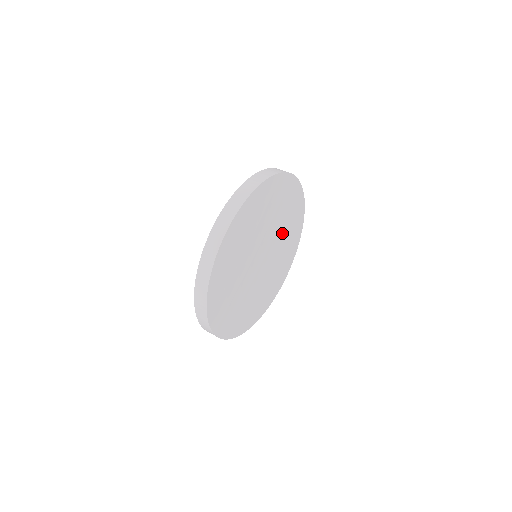
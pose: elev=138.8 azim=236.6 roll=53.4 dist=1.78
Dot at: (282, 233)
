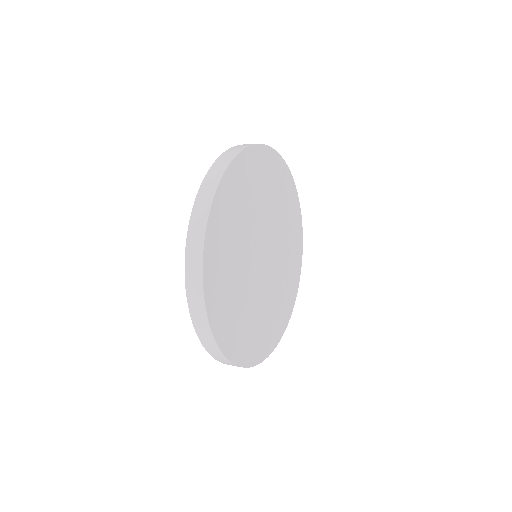
Dot at: (283, 247)
